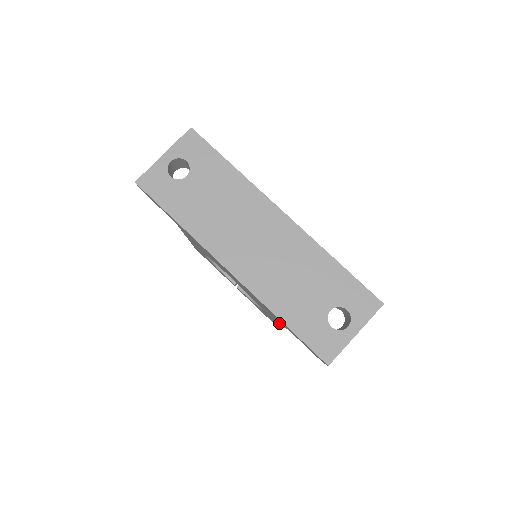
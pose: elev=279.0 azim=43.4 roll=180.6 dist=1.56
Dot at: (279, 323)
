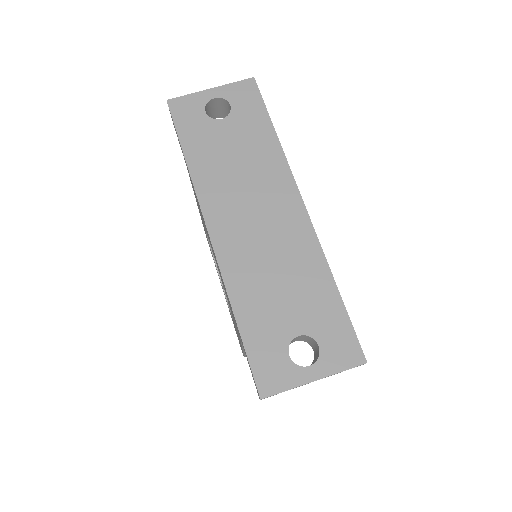
Dot at: (238, 334)
